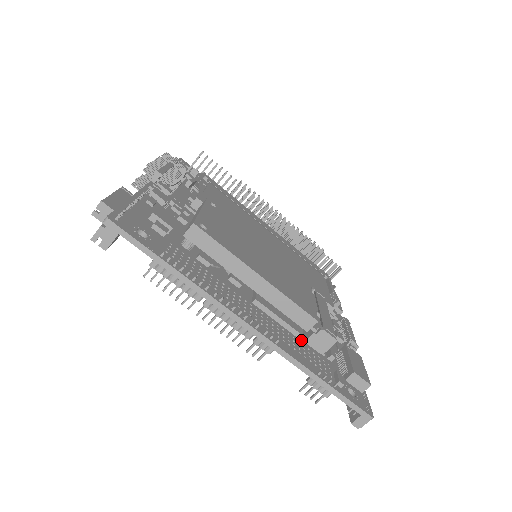
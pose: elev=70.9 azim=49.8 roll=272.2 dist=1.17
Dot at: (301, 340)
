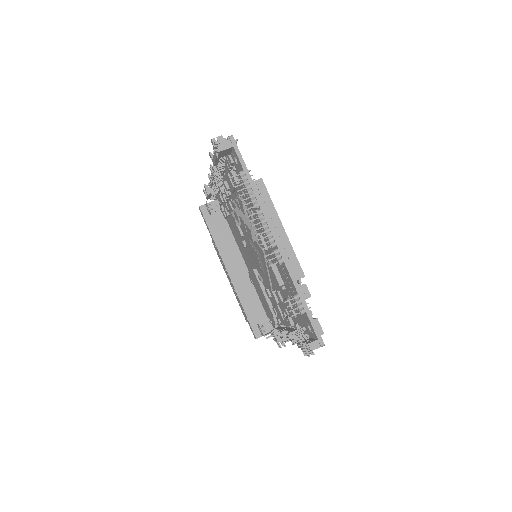
Dot at: occluded
